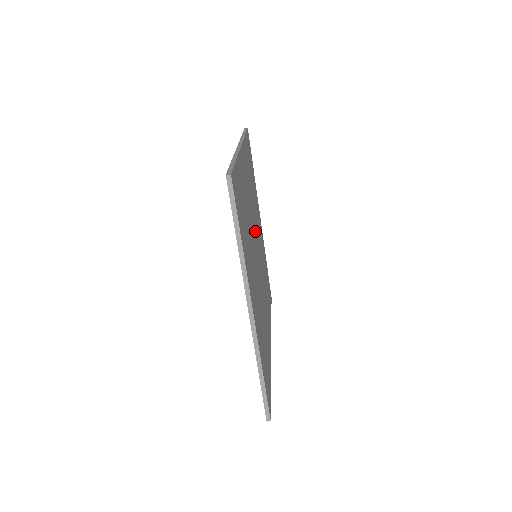
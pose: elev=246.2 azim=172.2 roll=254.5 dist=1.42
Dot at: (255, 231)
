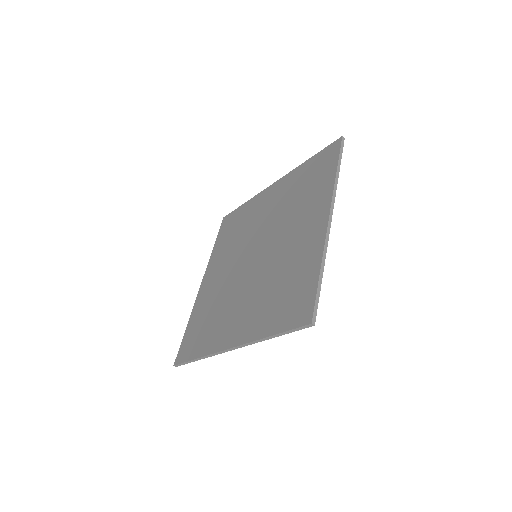
Dot at: occluded
